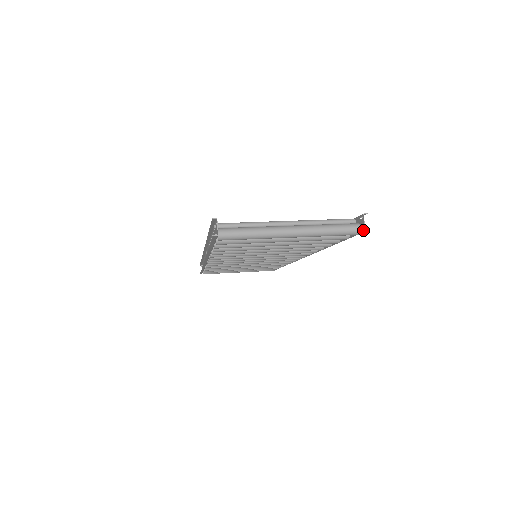
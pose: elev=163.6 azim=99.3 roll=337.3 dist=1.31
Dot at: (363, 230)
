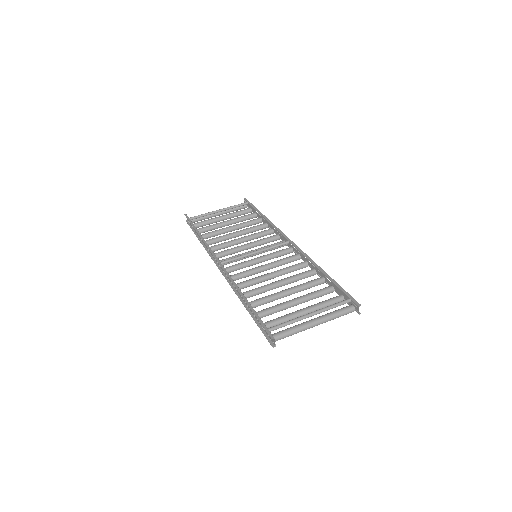
Dot at: occluded
